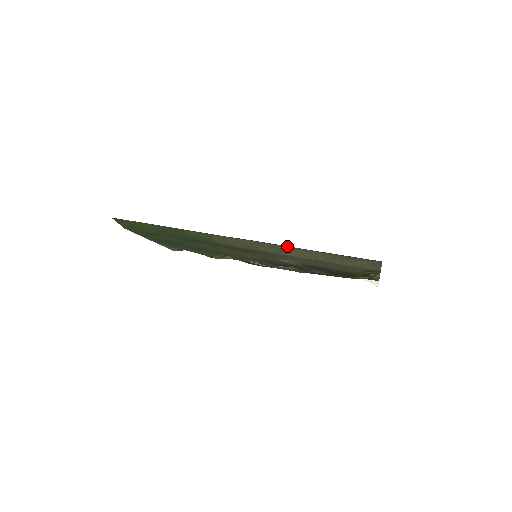
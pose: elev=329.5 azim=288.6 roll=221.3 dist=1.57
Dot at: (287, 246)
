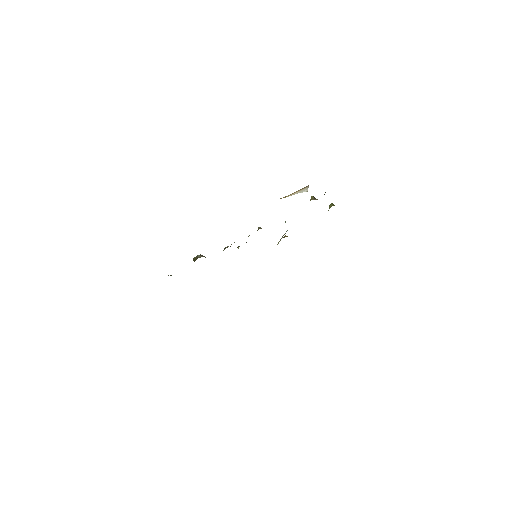
Dot at: occluded
